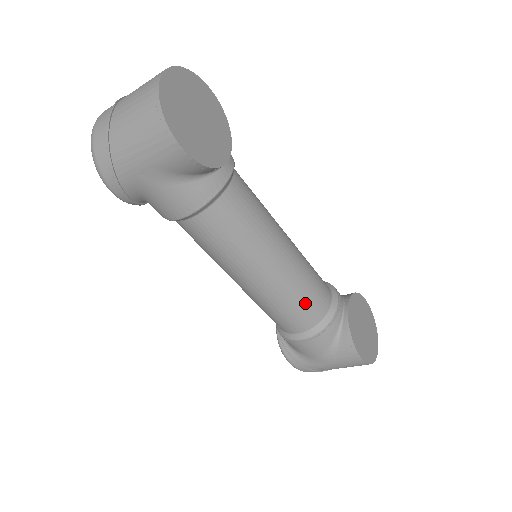
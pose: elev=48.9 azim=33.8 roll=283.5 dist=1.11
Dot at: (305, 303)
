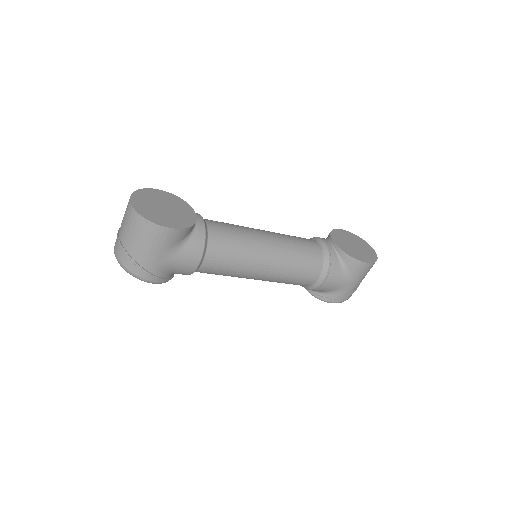
Dot at: (305, 258)
